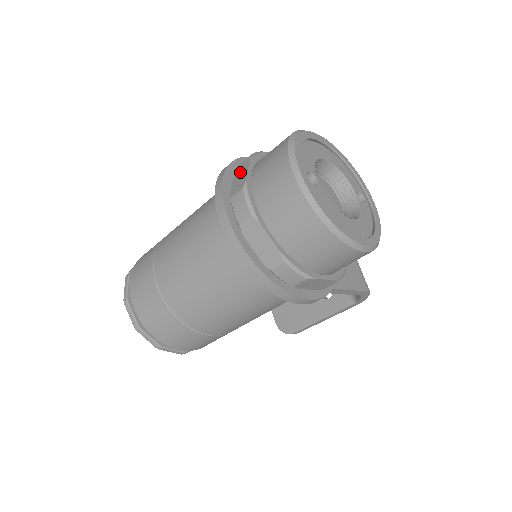
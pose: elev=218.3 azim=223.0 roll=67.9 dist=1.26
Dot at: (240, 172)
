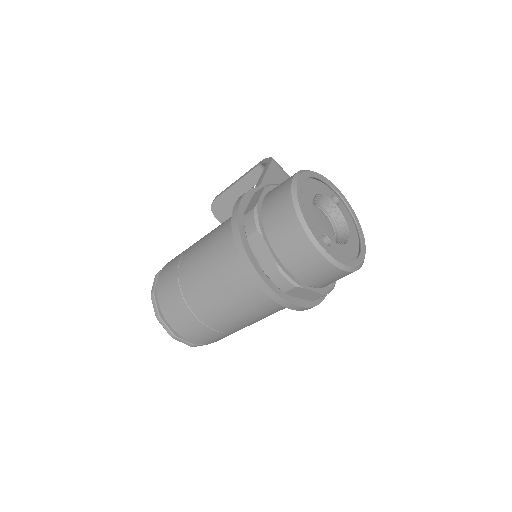
Dot at: (258, 248)
